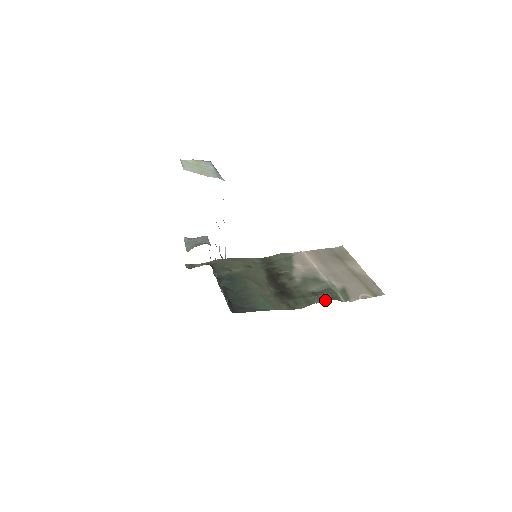
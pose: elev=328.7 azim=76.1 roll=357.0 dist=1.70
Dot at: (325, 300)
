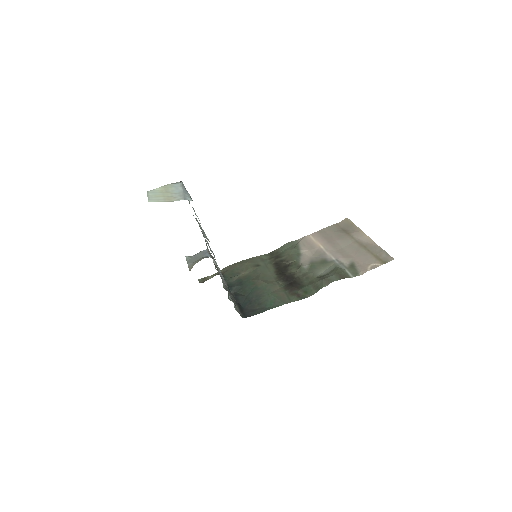
Dot at: (333, 281)
